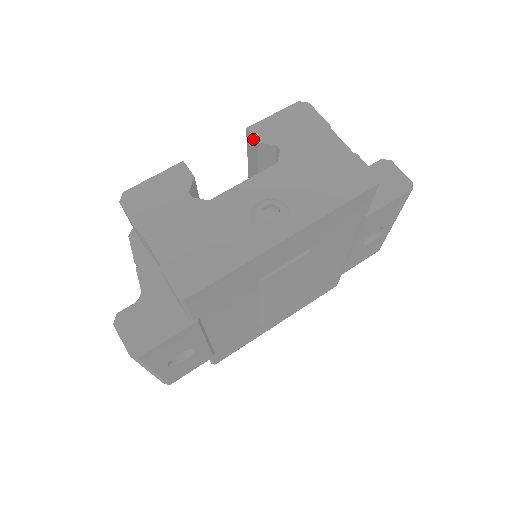
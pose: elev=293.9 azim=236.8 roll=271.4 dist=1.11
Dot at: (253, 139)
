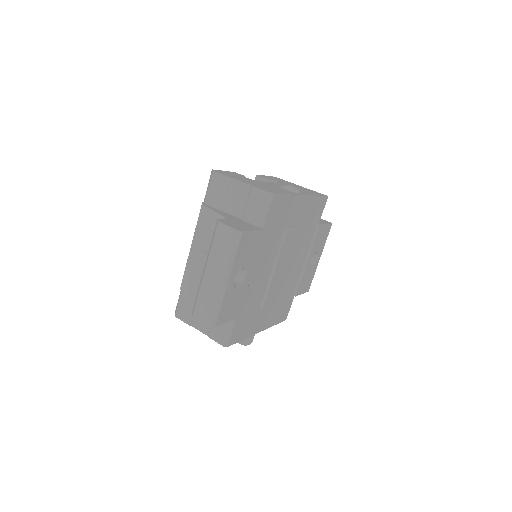
Dot at: (261, 178)
